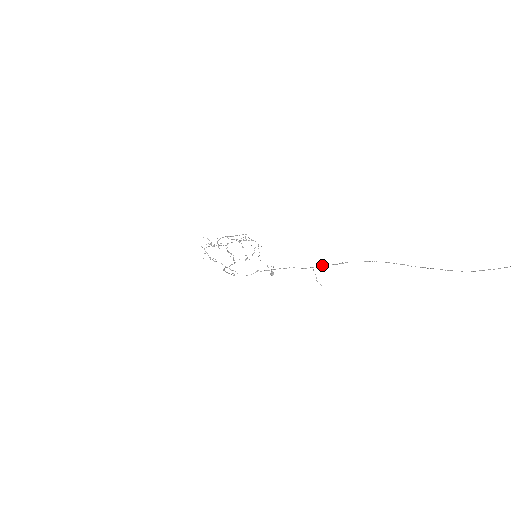
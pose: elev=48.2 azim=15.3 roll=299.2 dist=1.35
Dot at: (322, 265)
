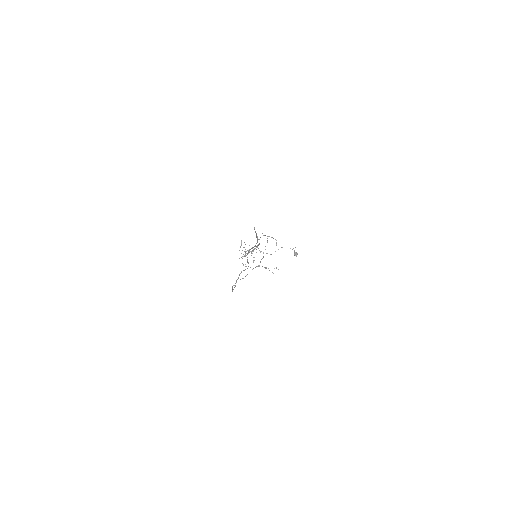
Dot at: (247, 262)
